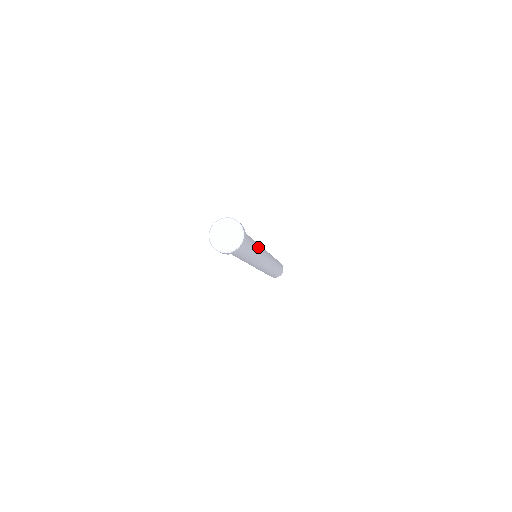
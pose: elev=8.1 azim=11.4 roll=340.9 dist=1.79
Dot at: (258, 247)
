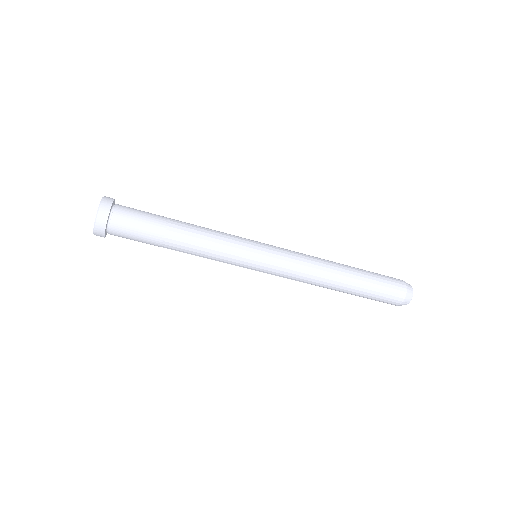
Dot at: (206, 238)
